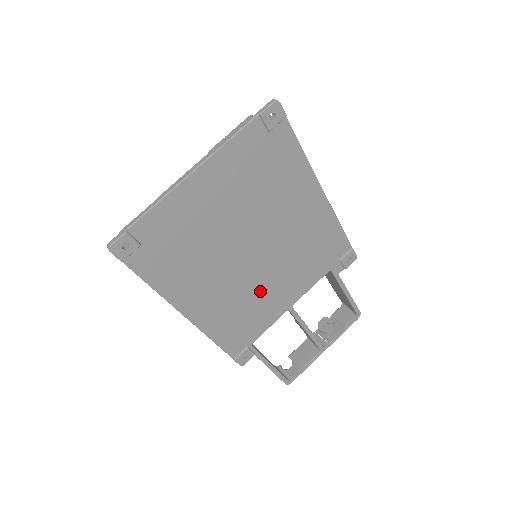
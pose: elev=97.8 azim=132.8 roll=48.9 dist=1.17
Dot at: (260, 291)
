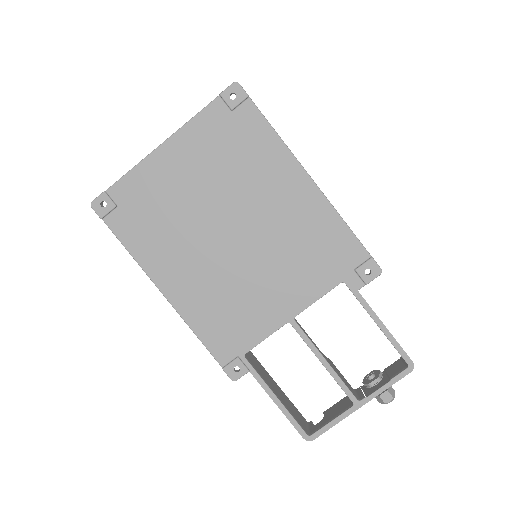
Dot at: (246, 286)
